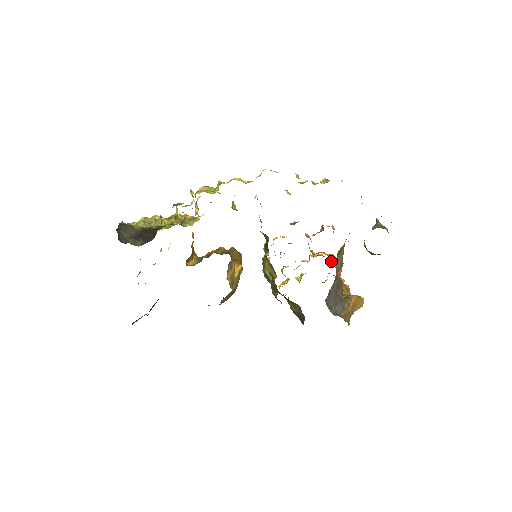
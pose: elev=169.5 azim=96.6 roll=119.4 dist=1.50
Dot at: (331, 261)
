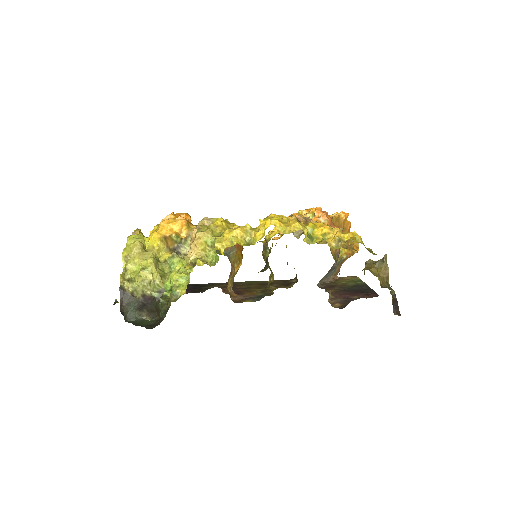
Dot at: occluded
